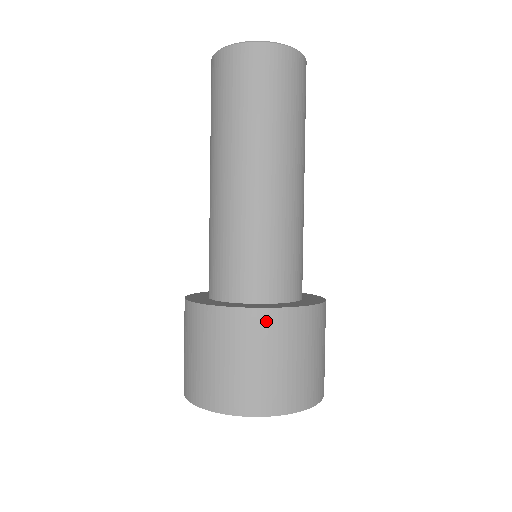
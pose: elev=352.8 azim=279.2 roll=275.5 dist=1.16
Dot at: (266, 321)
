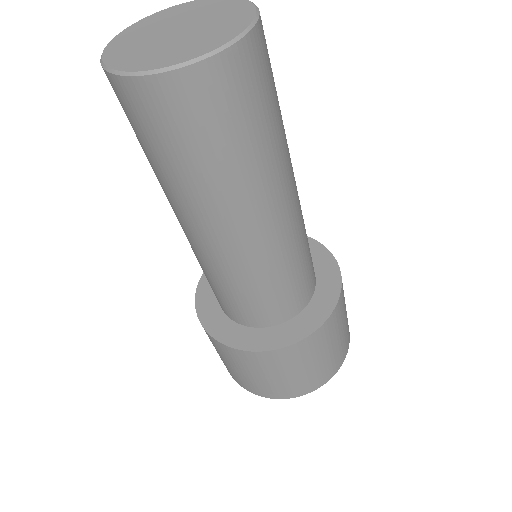
Dot at: (236, 354)
